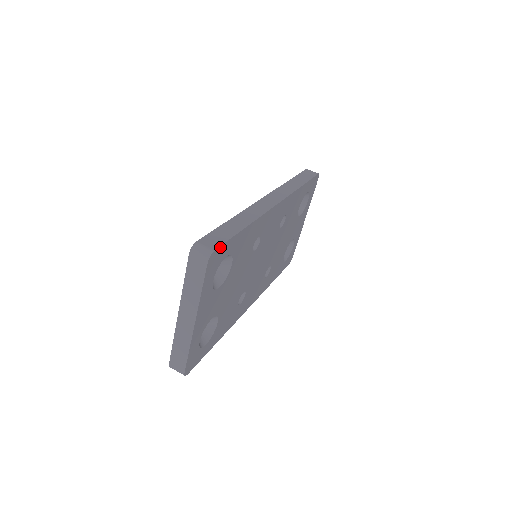
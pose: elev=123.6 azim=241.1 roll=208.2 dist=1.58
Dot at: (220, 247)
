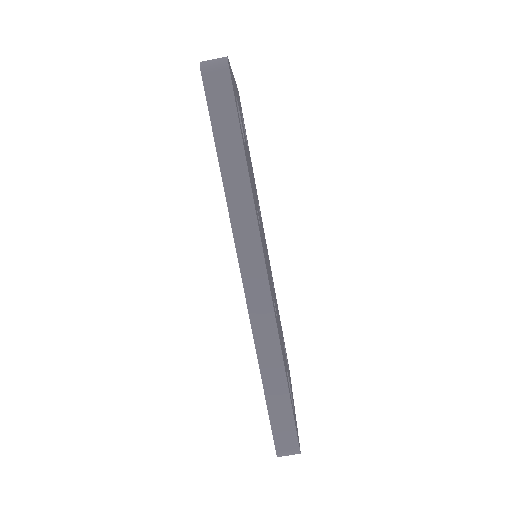
Dot at: (297, 436)
